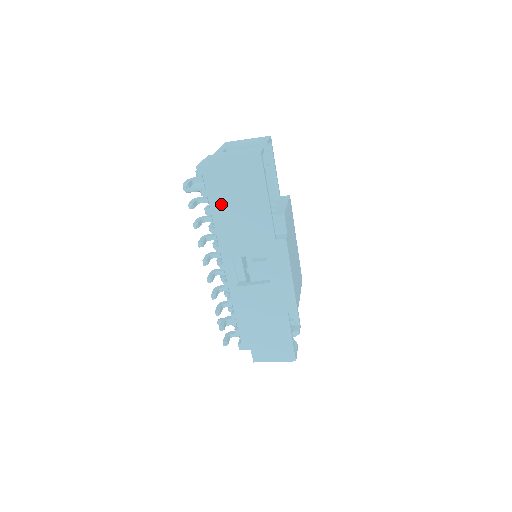
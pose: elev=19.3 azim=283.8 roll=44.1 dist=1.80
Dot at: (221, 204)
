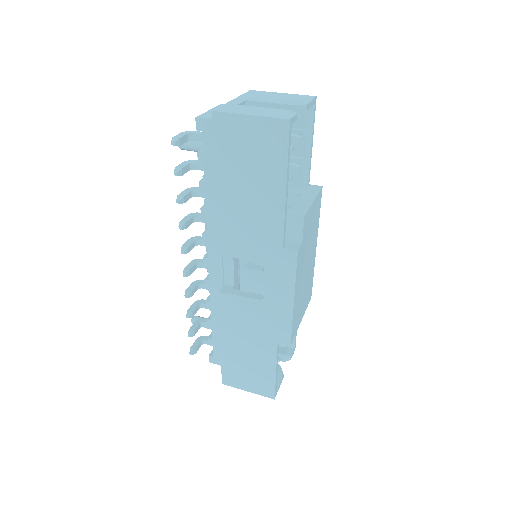
Dot at: (218, 180)
